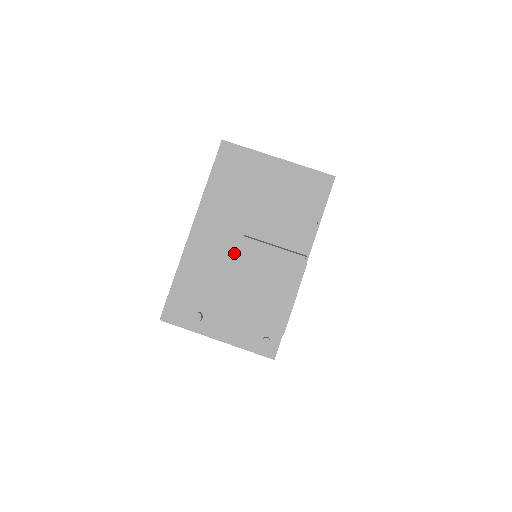
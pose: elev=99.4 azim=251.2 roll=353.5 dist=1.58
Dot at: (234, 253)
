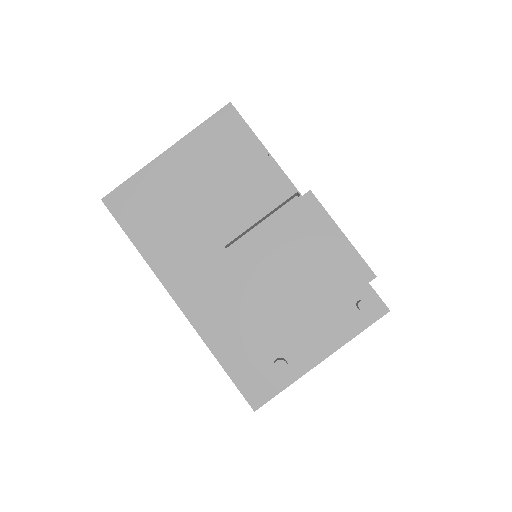
Dot at: (237, 269)
